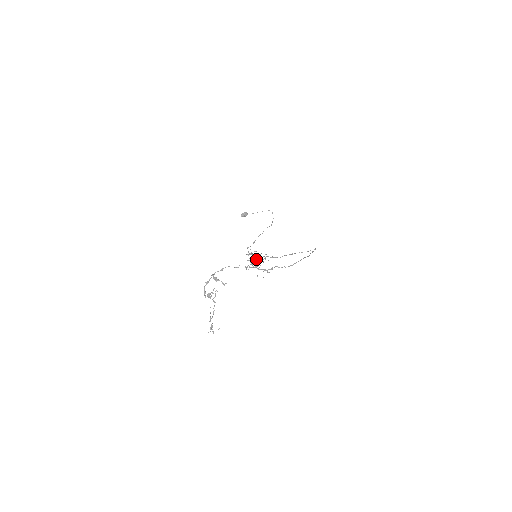
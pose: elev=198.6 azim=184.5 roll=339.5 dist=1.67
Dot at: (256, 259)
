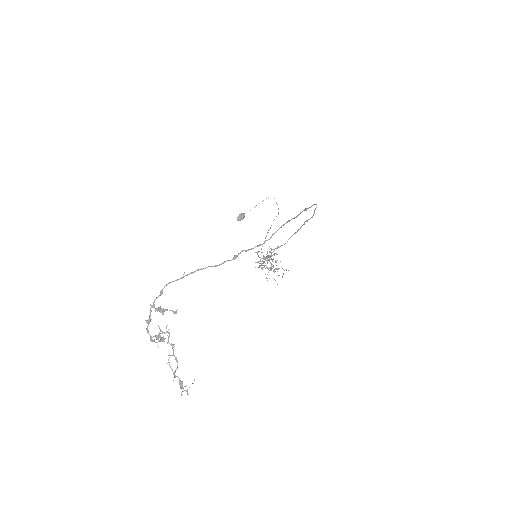
Dot at: (267, 261)
